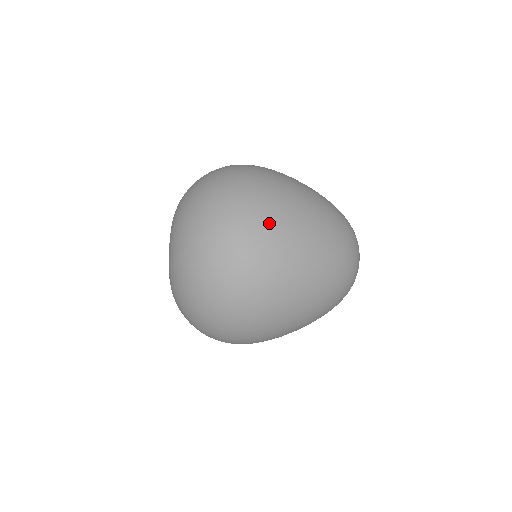
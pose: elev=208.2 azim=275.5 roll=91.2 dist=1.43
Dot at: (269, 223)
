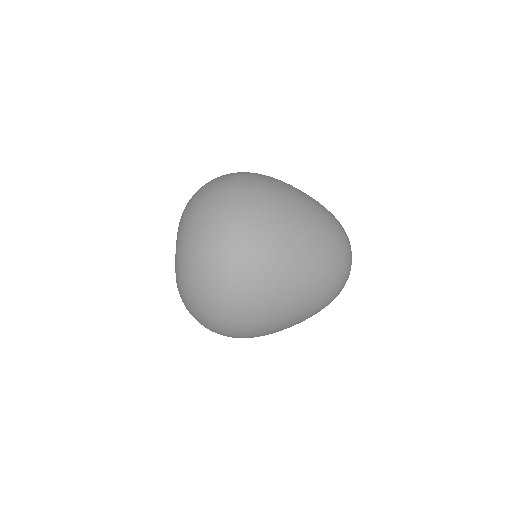
Dot at: (264, 175)
